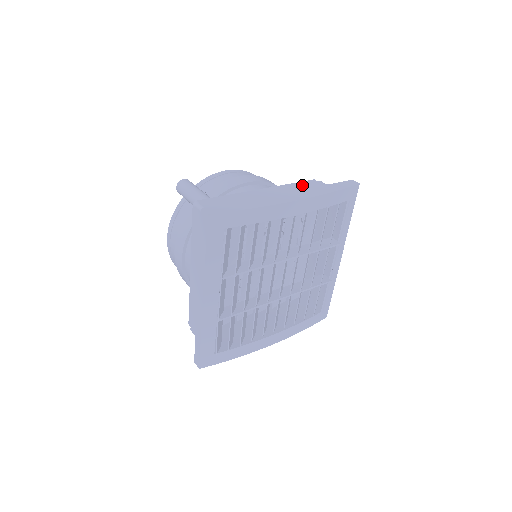
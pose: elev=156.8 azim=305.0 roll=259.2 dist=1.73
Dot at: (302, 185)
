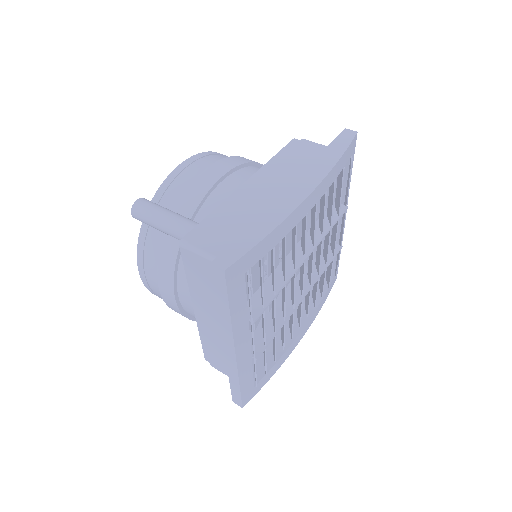
Dot at: (288, 155)
